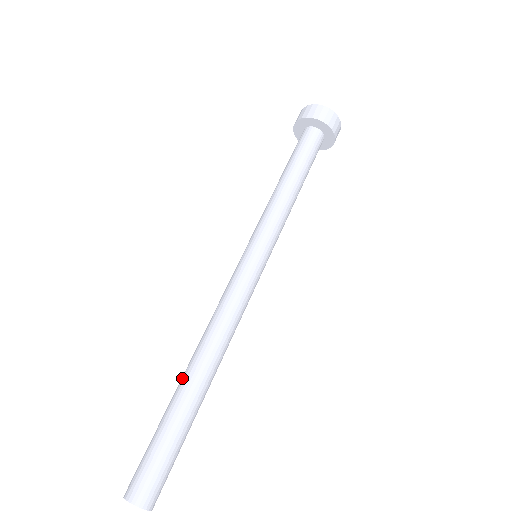
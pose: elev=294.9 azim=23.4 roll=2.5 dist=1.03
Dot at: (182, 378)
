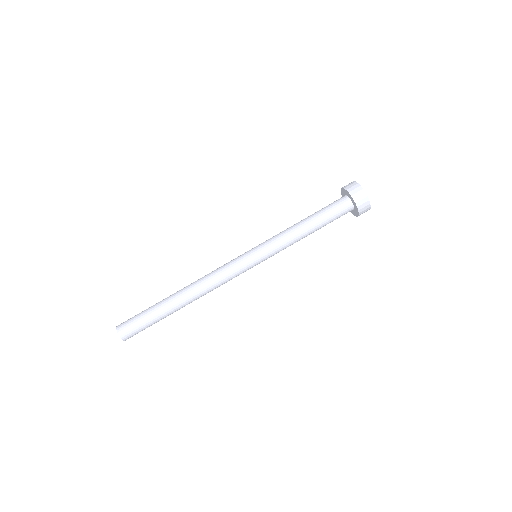
Dot at: (174, 294)
